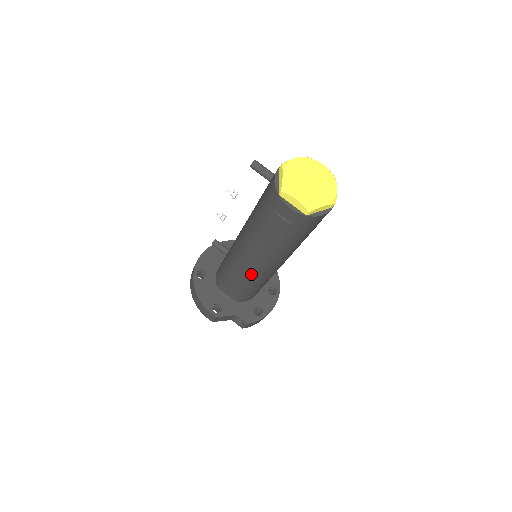
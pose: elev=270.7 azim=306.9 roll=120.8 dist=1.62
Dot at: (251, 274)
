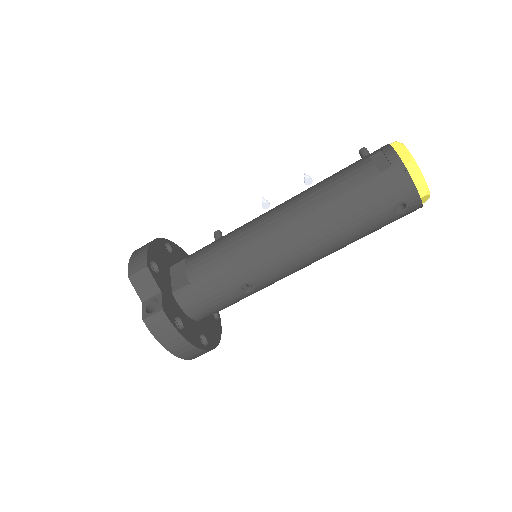
Dot at: (252, 240)
